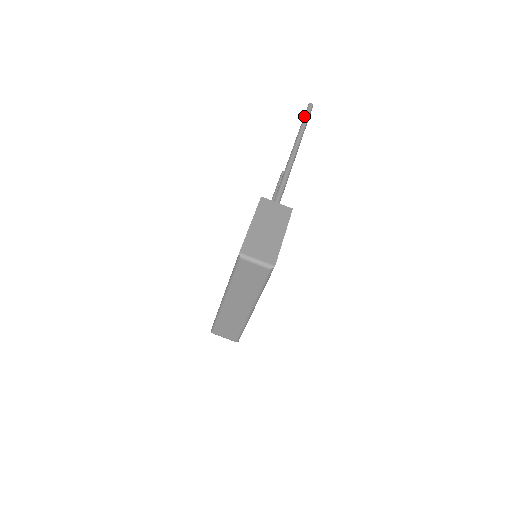
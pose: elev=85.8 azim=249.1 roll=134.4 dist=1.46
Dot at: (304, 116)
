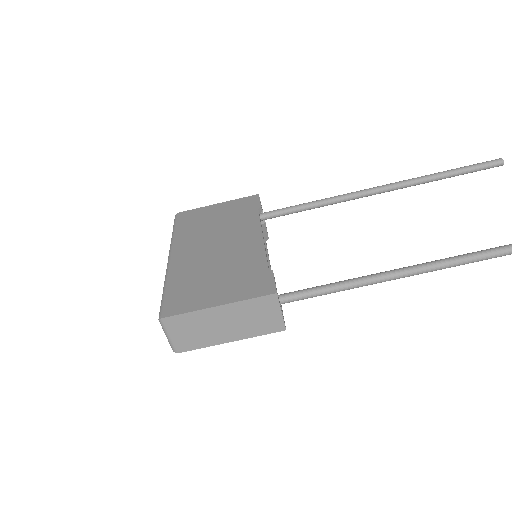
Dot at: out of frame
